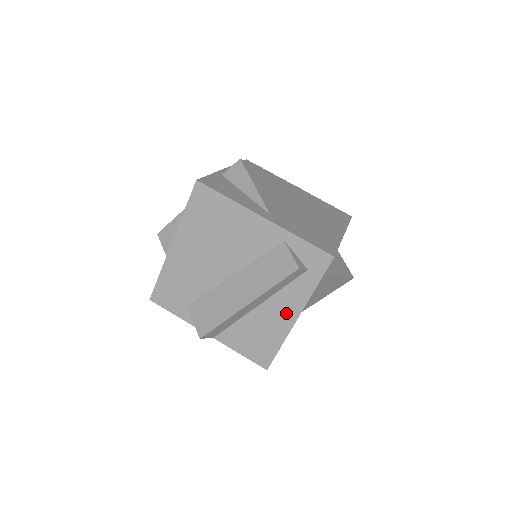
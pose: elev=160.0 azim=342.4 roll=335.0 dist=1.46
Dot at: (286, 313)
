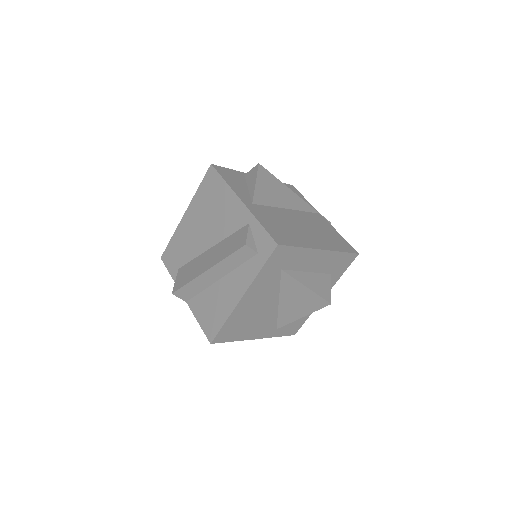
Dot at: (235, 291)
